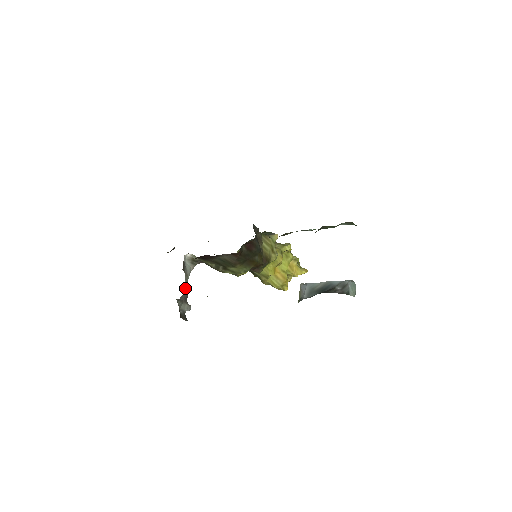
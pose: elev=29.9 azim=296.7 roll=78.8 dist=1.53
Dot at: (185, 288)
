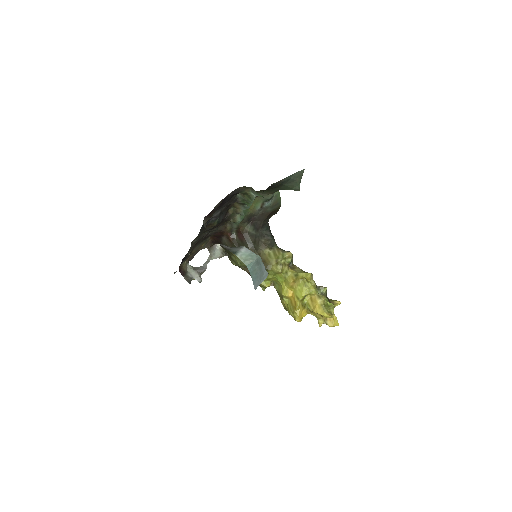
Dot at: (204, 264)
